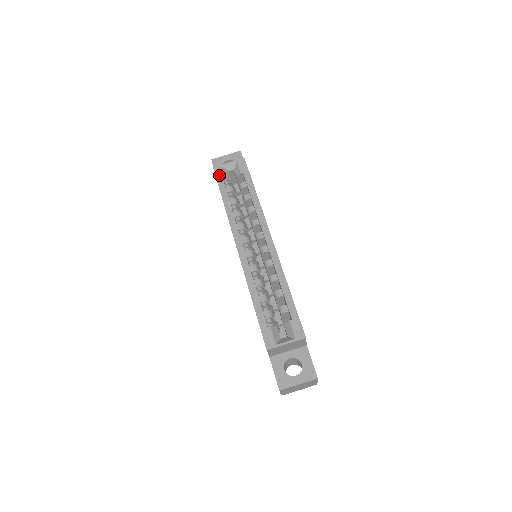
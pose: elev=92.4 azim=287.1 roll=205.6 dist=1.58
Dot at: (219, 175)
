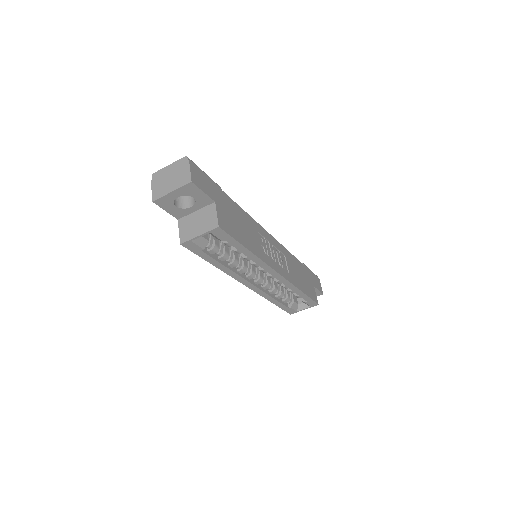
Dot at: (194, 249)
